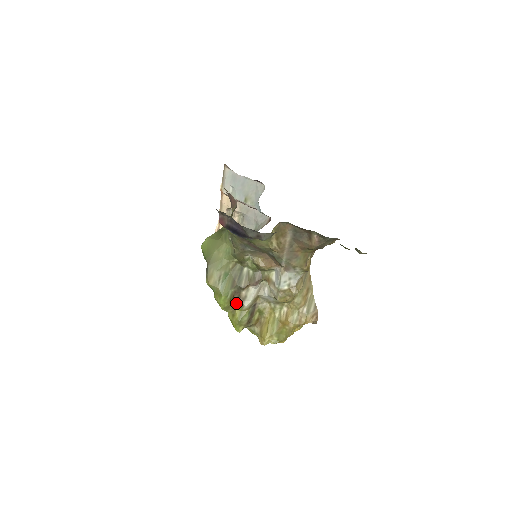
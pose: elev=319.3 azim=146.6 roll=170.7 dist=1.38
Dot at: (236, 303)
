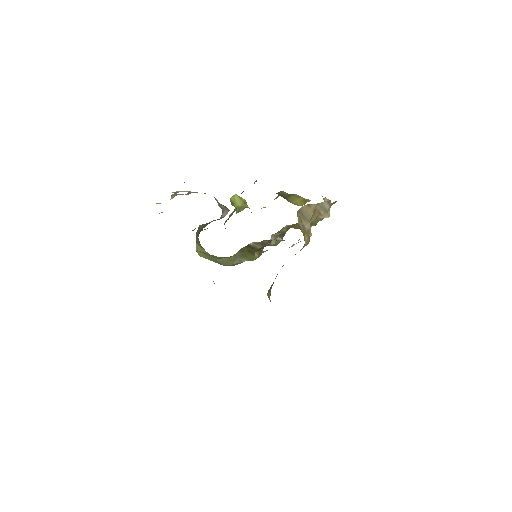
Dot at: occluded
